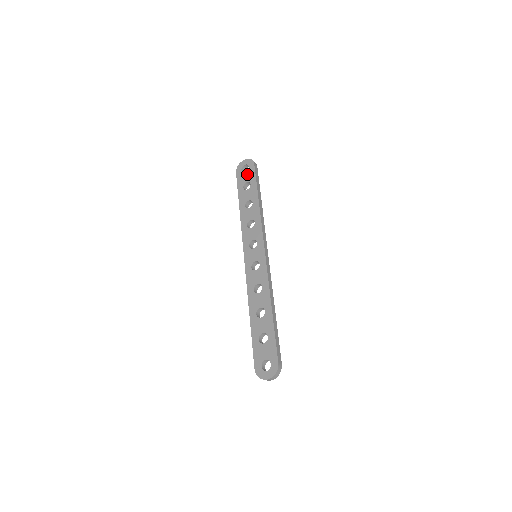
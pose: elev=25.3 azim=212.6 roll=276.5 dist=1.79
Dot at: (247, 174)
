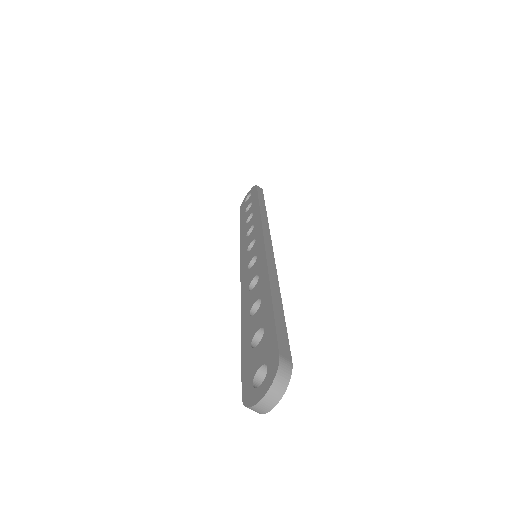
Dot at: (249, 199)
